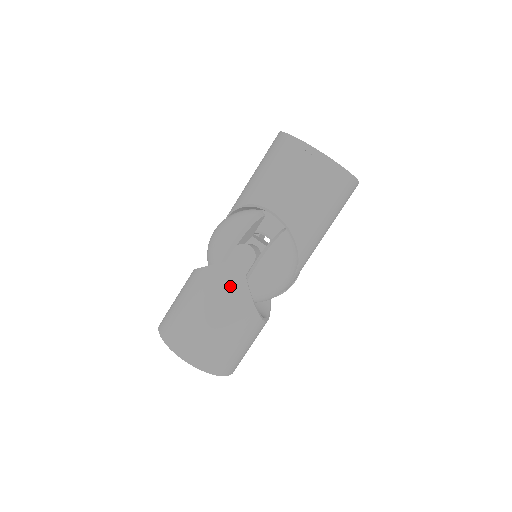
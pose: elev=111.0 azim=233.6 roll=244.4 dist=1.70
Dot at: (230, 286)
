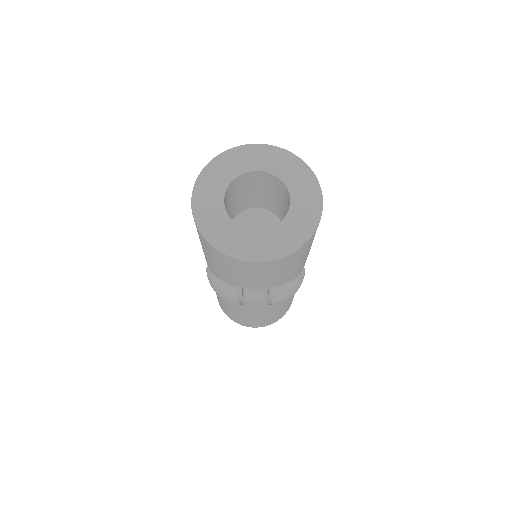
Dot at: (260, 311)
